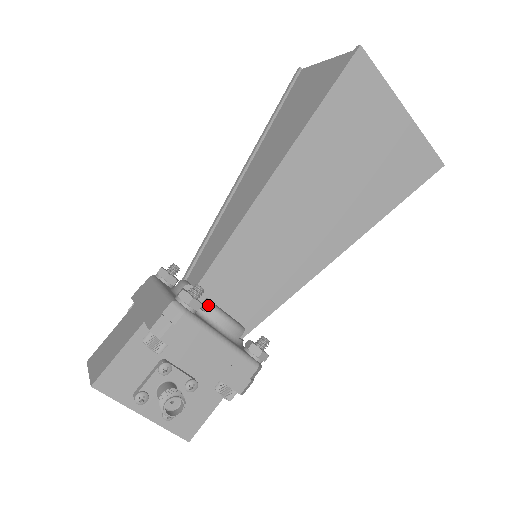
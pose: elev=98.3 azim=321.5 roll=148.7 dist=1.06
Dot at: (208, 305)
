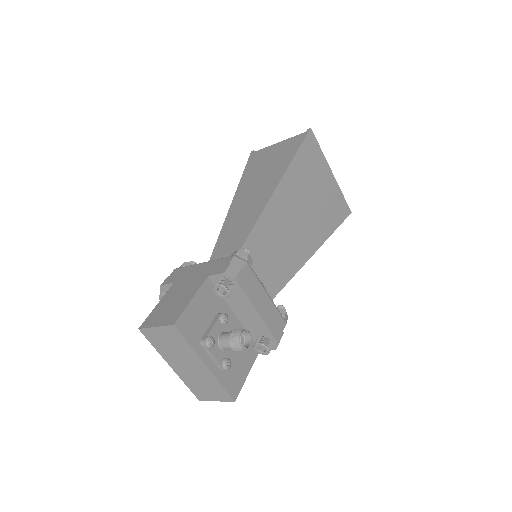
Dot at: occluded
